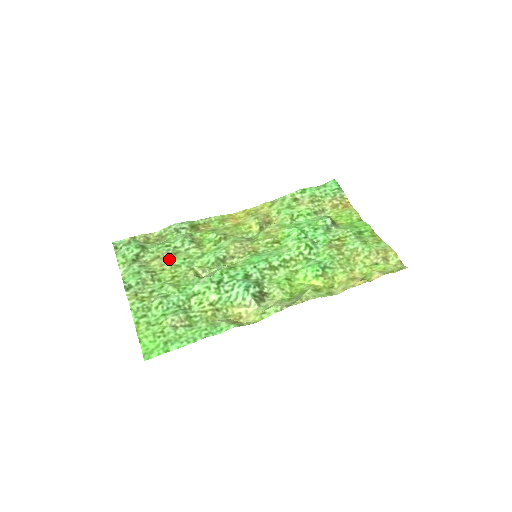
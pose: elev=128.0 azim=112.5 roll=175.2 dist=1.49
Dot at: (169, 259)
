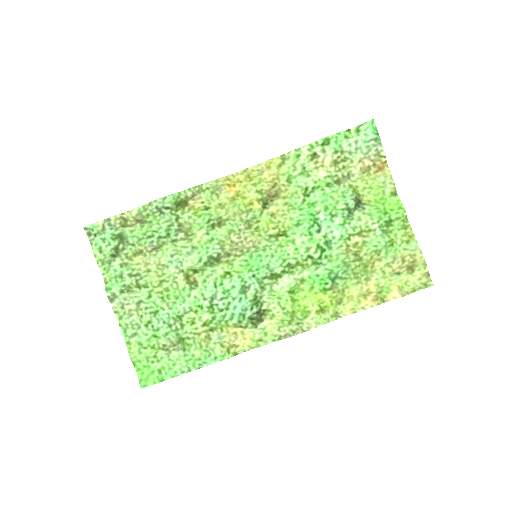
Dot at: (154, 256)
